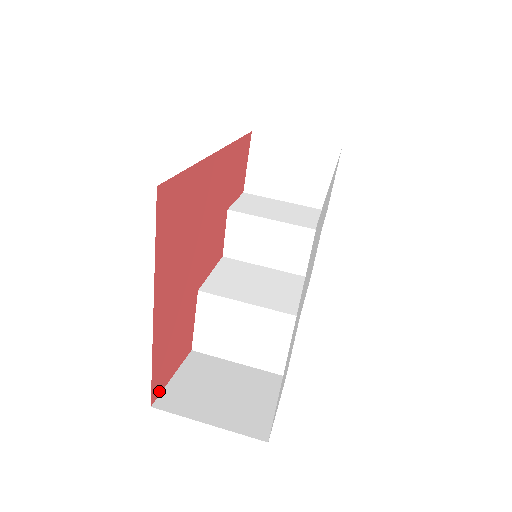
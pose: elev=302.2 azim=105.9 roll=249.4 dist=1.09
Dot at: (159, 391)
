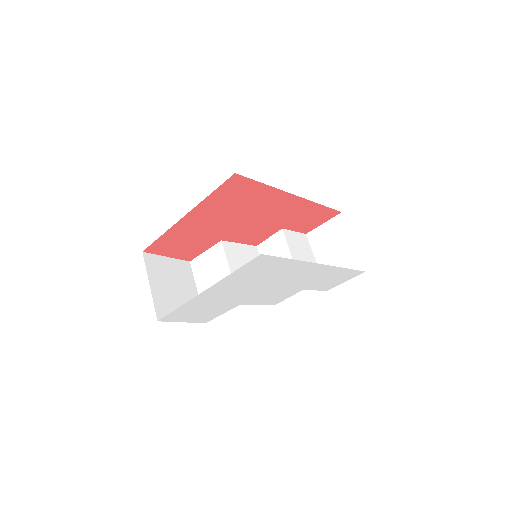
Dot at: (153, 252)
